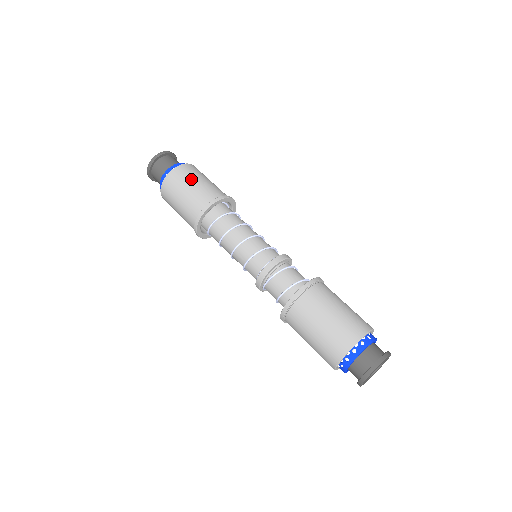
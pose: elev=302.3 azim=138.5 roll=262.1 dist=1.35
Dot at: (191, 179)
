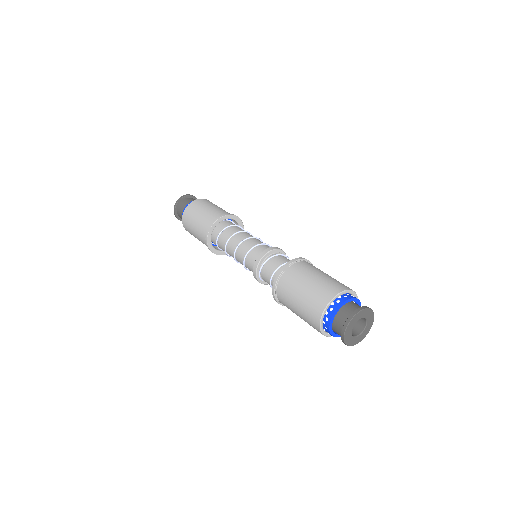
Dot at: (209, 205)
